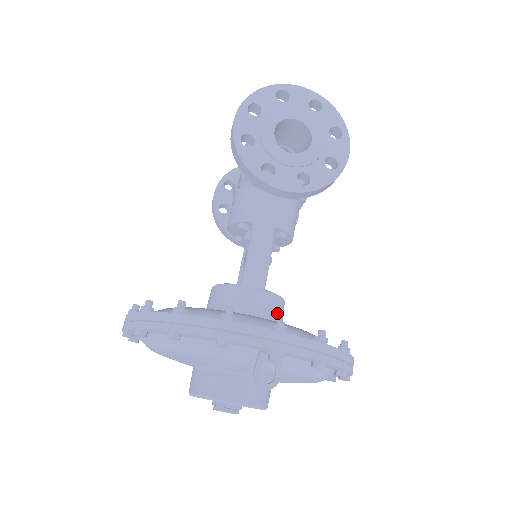
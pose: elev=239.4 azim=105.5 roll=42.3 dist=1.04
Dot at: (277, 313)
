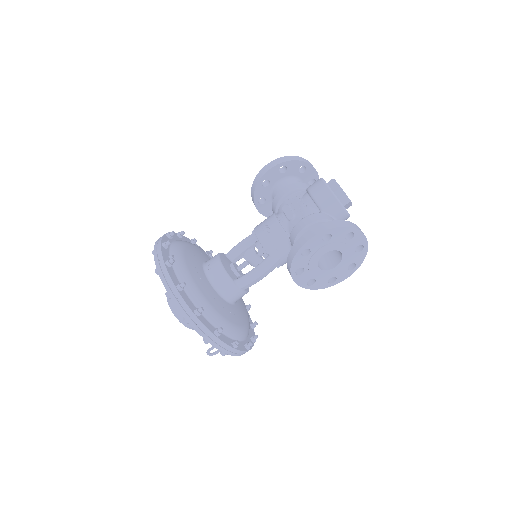
Dot at: occluded
